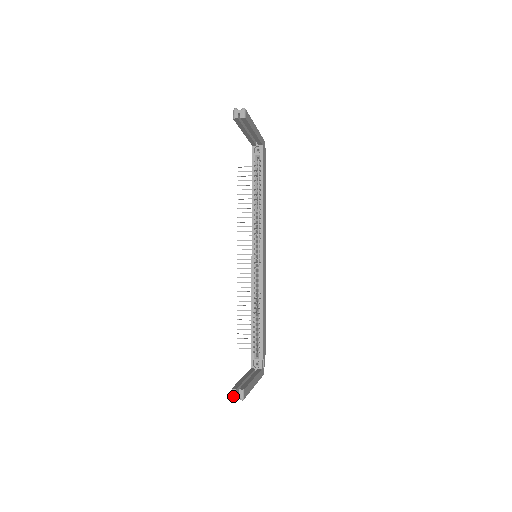
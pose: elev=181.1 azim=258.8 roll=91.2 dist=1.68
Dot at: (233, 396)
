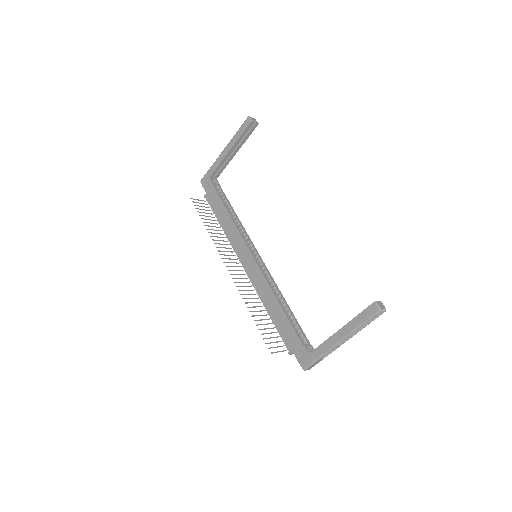
Dot at: (380, 307)
